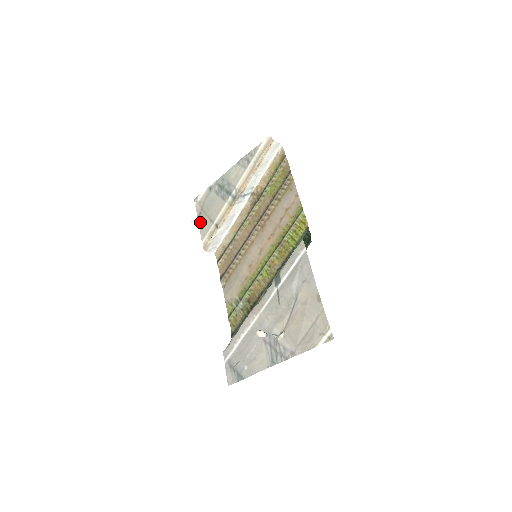
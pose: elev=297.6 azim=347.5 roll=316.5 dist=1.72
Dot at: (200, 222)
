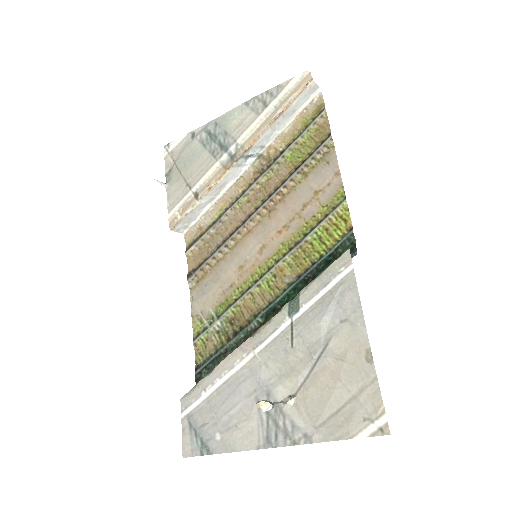
Dot at: (169, 183)
